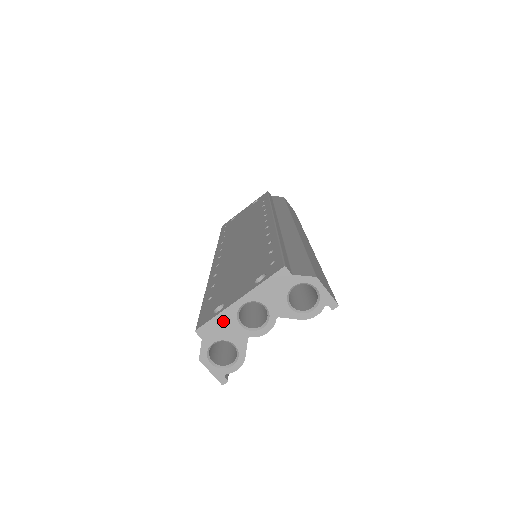
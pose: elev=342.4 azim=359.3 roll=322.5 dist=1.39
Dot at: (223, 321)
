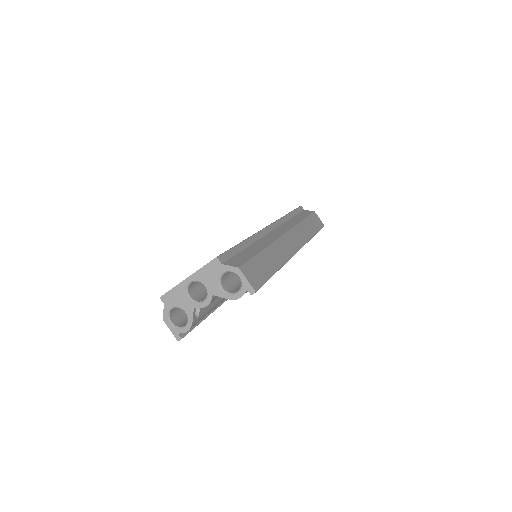
Dot at: (177, 293)
